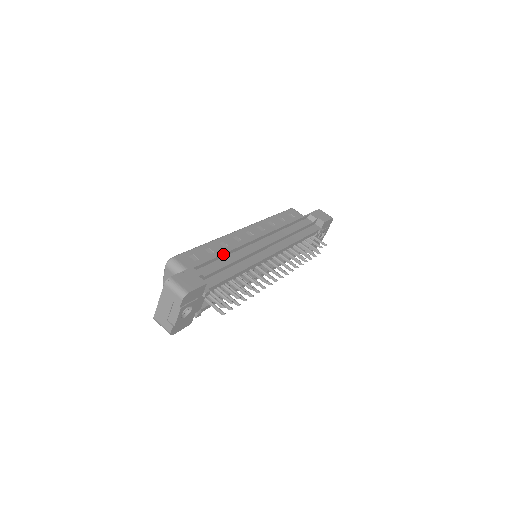
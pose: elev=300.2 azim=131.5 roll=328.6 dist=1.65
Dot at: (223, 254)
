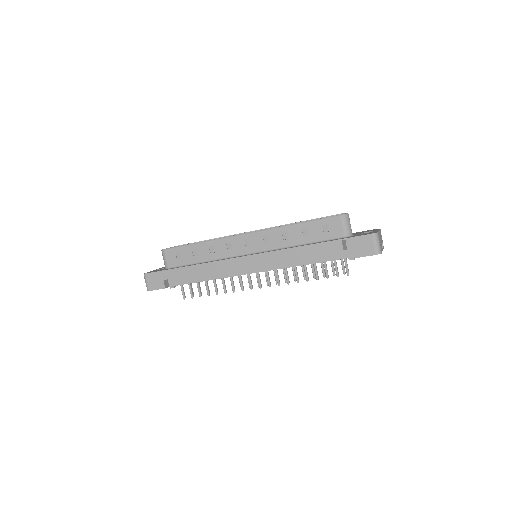
Dot at: (196, 265)
